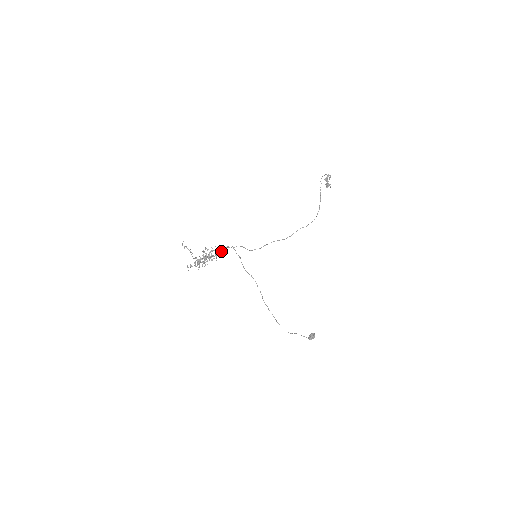
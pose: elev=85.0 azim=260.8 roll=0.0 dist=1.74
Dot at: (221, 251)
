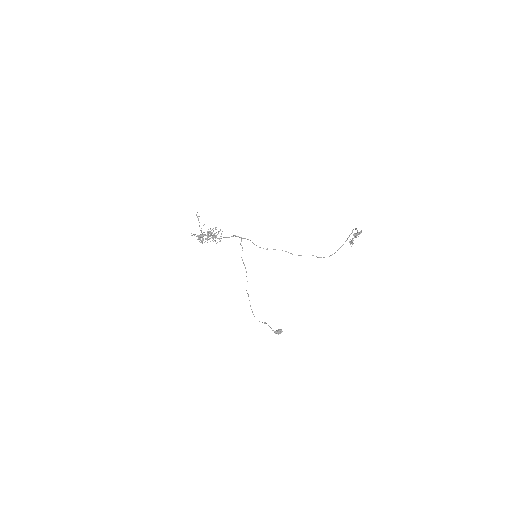
Dot at: occluded
